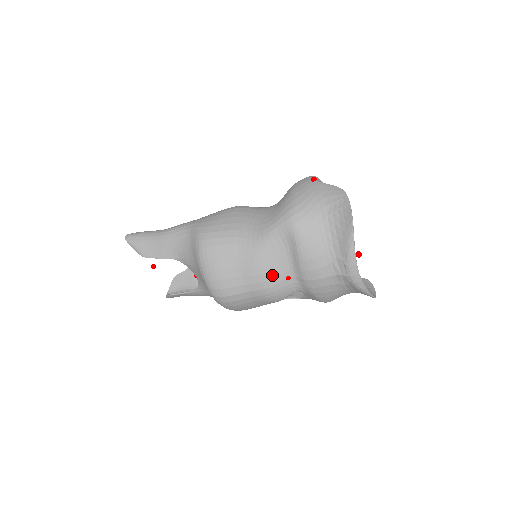
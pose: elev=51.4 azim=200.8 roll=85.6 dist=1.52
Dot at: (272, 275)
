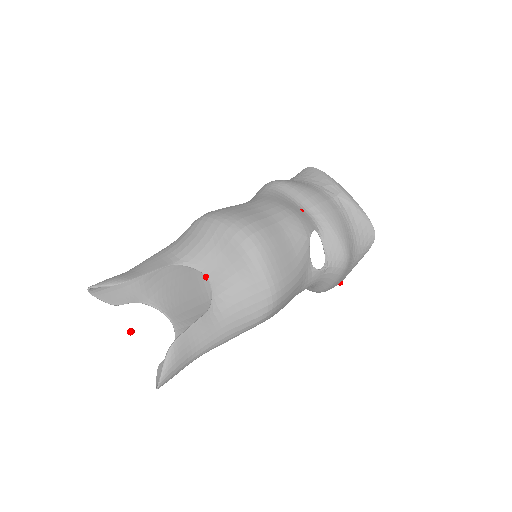
Dot at: (288, 206)
